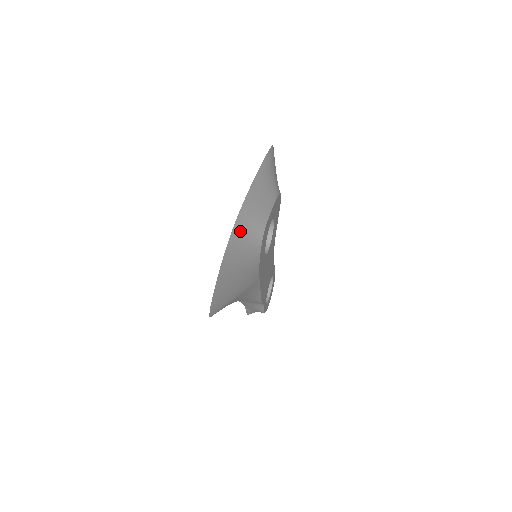
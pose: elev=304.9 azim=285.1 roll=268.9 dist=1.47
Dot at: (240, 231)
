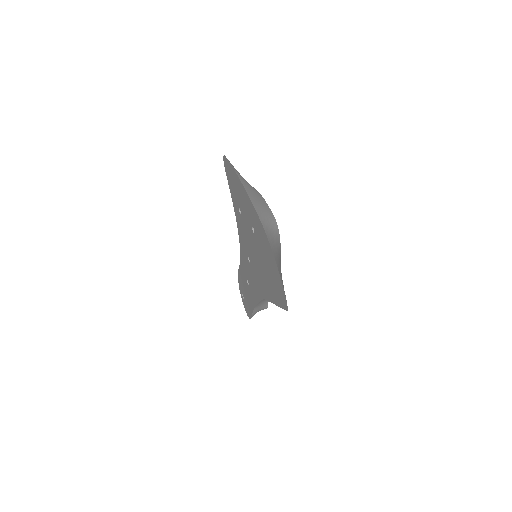
Dot at: (267, 229)
